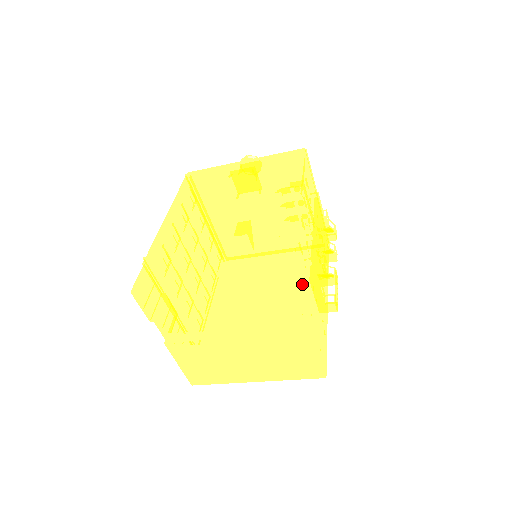
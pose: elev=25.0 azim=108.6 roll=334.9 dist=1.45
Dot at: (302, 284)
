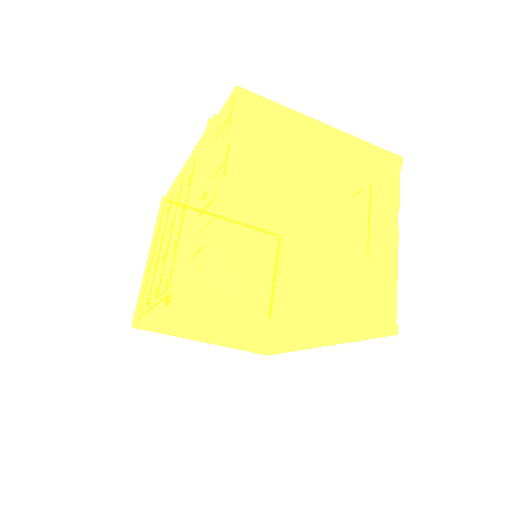
Dot at: occluded
